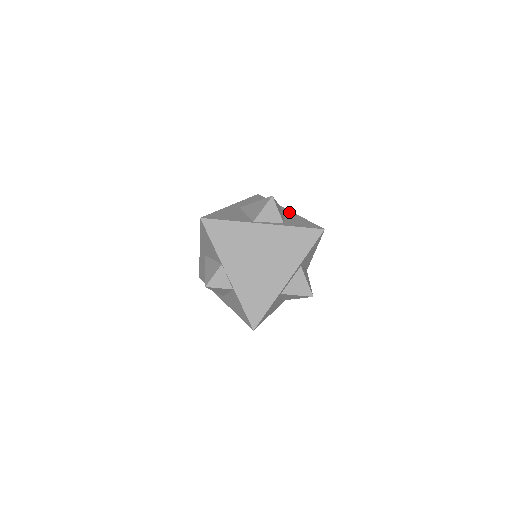
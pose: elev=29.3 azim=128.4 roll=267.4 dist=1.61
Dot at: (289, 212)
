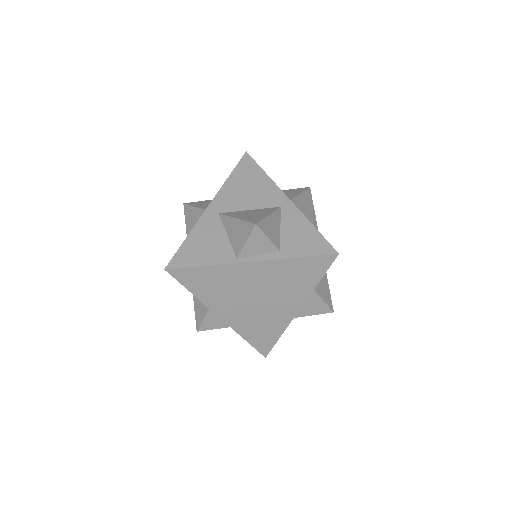
Dot at: (289, 207)
